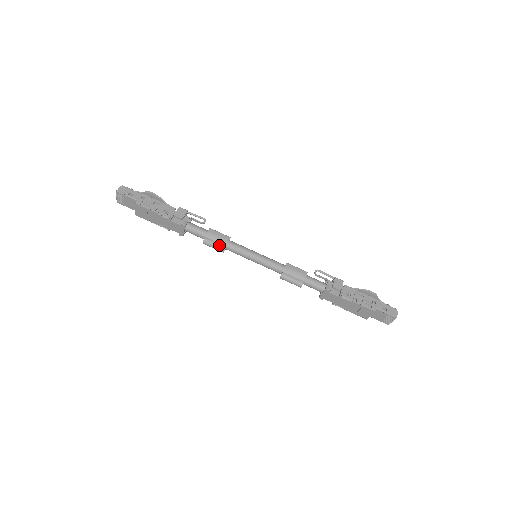
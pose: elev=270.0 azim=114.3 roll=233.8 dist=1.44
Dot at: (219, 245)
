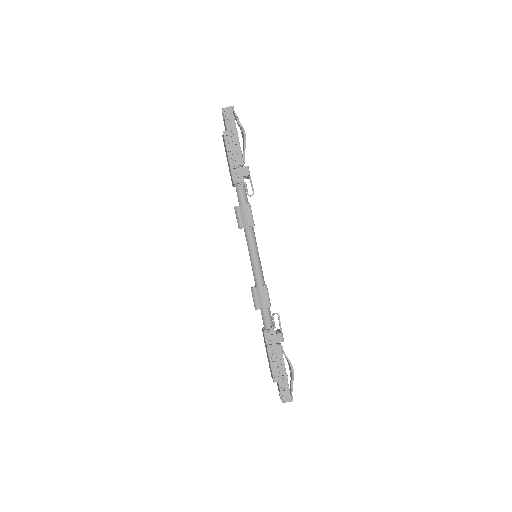
Dot at: (240, 221)
